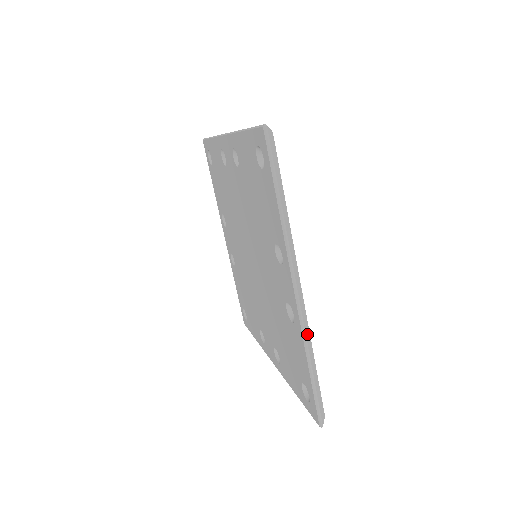
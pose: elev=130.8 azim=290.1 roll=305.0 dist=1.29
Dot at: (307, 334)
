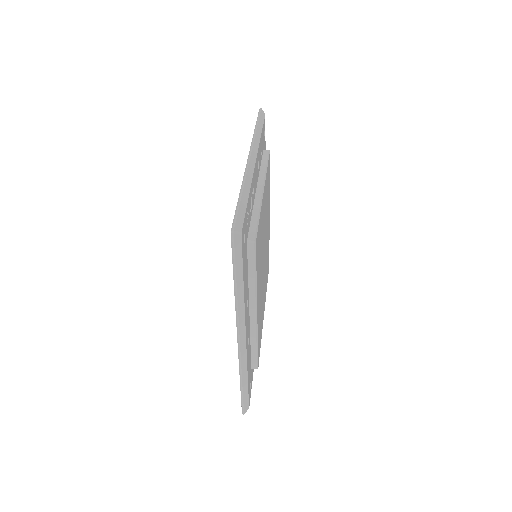
Dot at: (248, 177)
